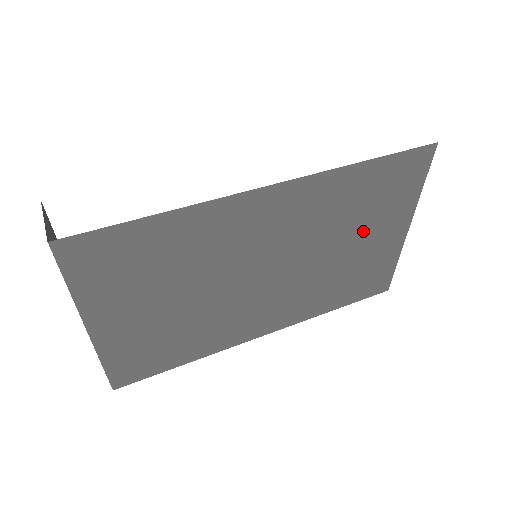
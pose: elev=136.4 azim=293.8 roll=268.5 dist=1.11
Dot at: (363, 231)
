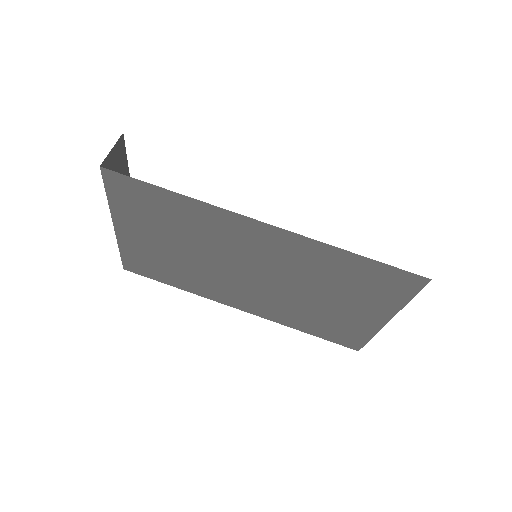
Dot at: (342, 297)
